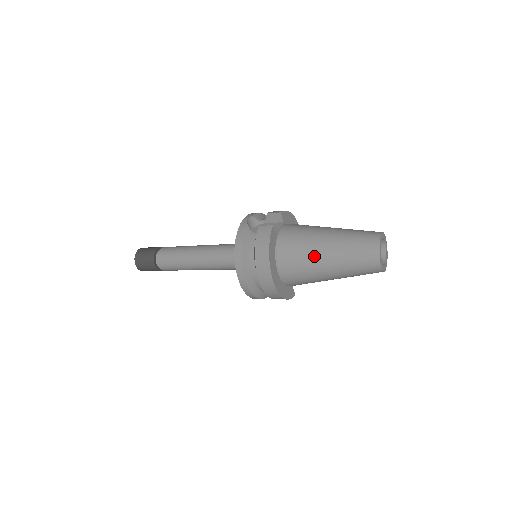
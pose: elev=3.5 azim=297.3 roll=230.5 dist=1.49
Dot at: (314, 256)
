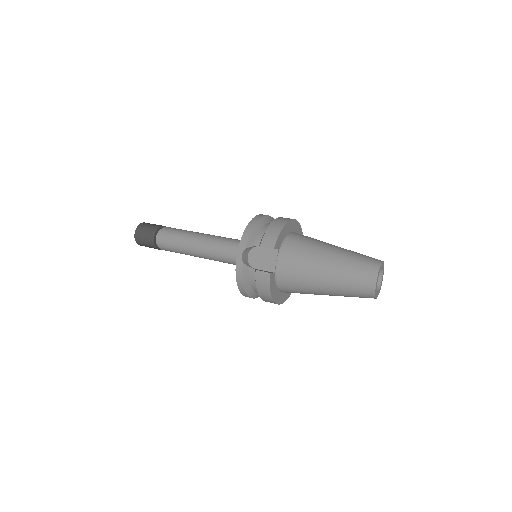
Dot at: (314, 291)
